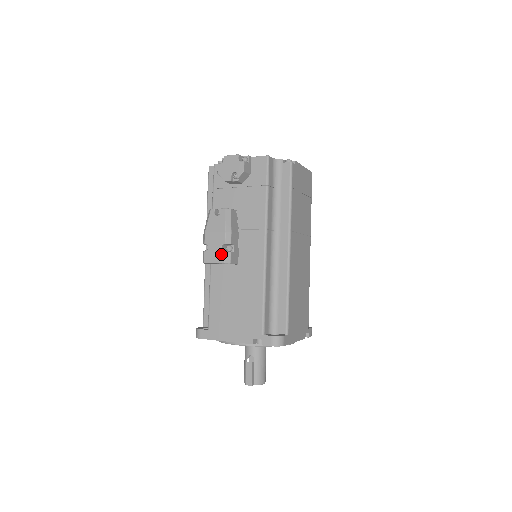
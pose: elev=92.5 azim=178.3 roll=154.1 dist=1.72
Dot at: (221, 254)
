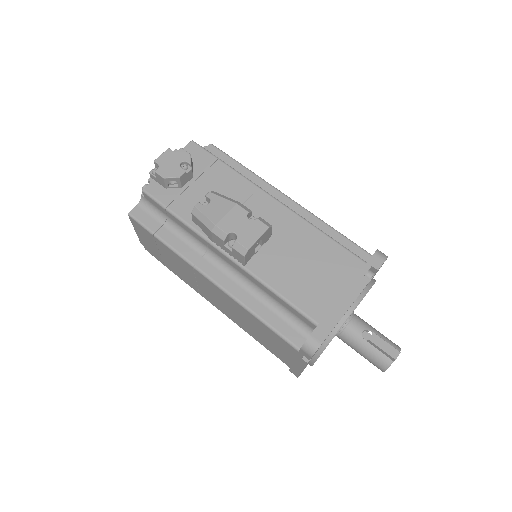
Dot at: (256, 224)
